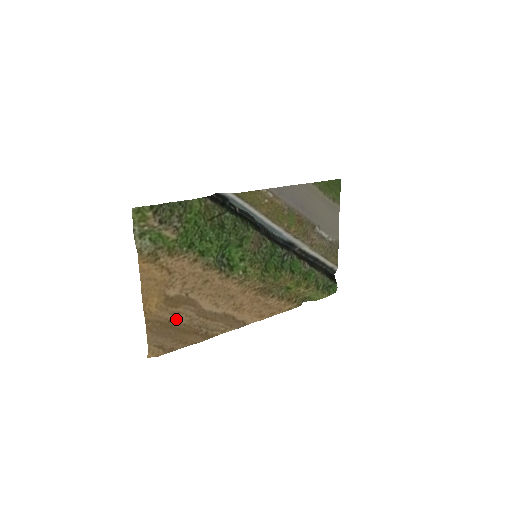
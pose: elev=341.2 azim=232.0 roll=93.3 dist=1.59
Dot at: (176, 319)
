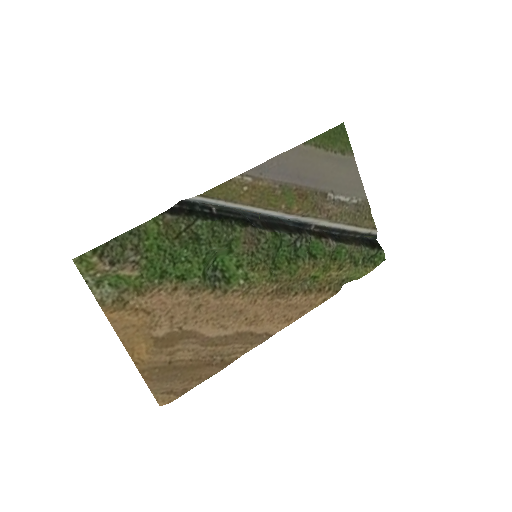
Dot at: (178, 358)
